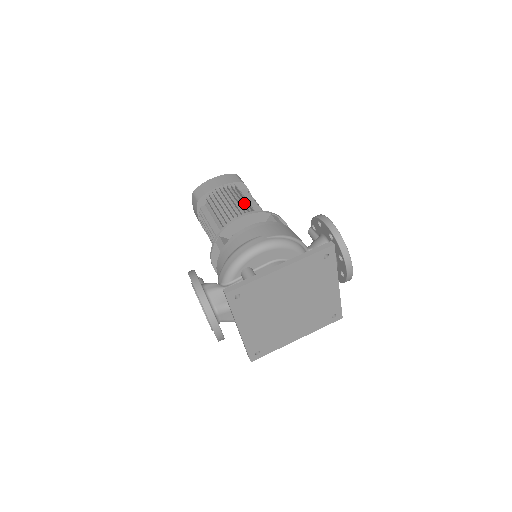
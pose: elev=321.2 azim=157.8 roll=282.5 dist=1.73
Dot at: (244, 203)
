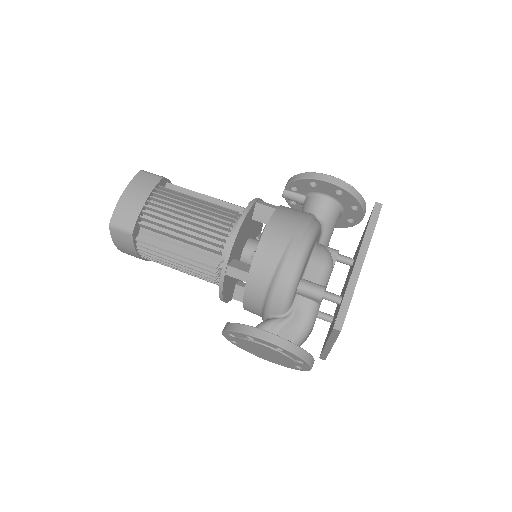
Dot at: (204, 205)
